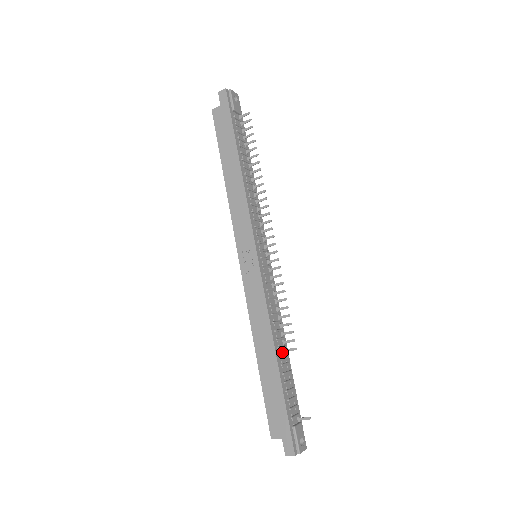
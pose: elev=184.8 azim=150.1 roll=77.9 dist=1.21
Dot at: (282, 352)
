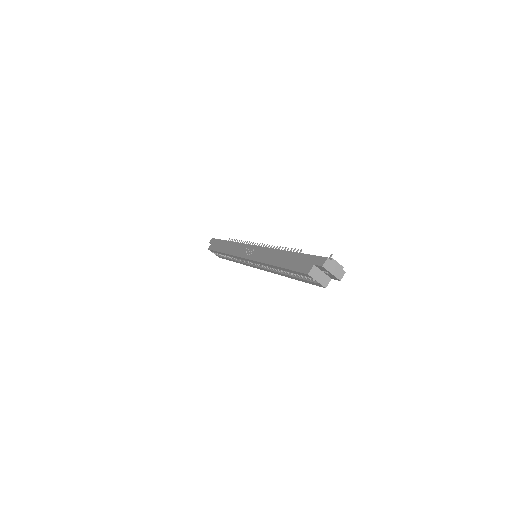
Dot at: occluded
